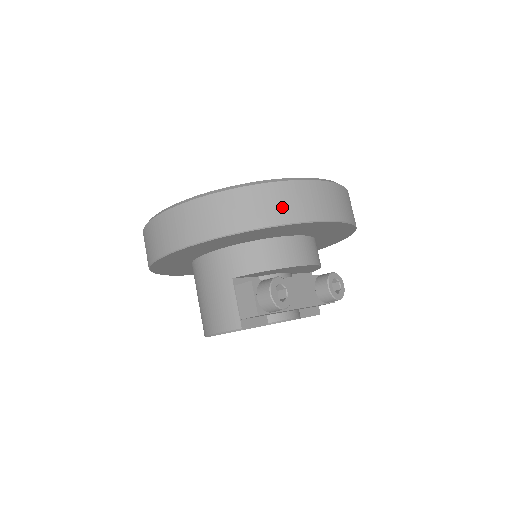
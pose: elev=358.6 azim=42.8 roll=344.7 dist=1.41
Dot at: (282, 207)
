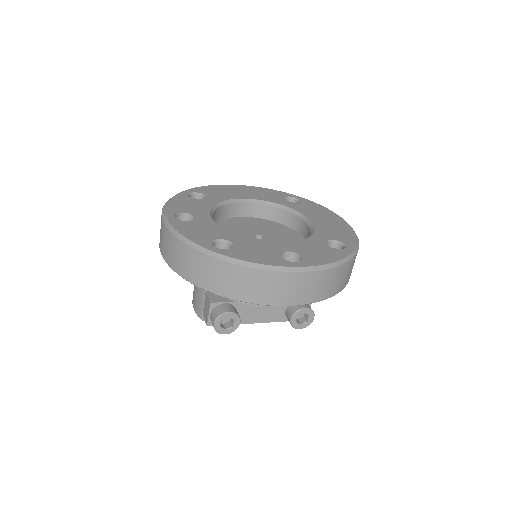
Dot at: (232, 285)
